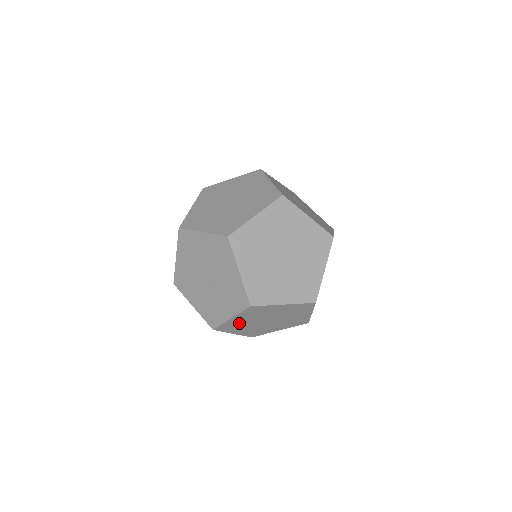
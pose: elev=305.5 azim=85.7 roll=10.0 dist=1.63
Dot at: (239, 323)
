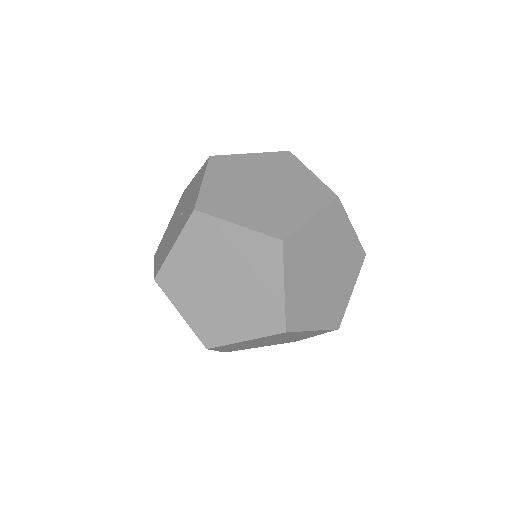
Dot at: (185, 272)
